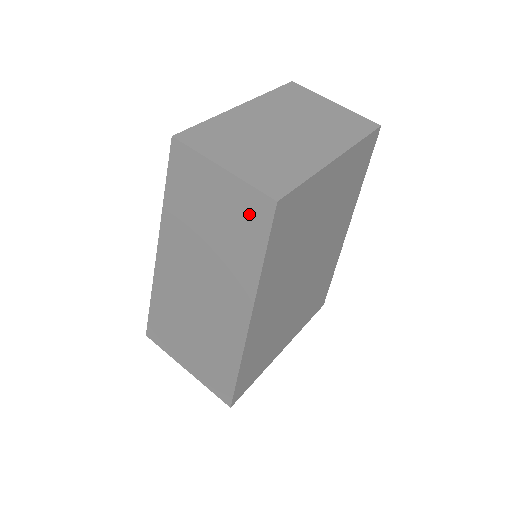
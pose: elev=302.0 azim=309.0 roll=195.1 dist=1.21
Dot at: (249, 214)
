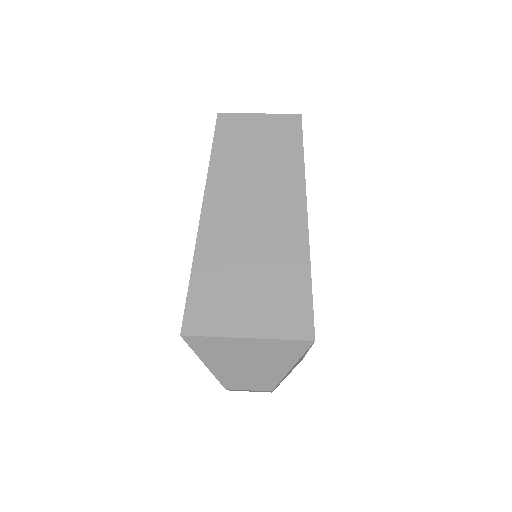
Dot at: (285, 130)
